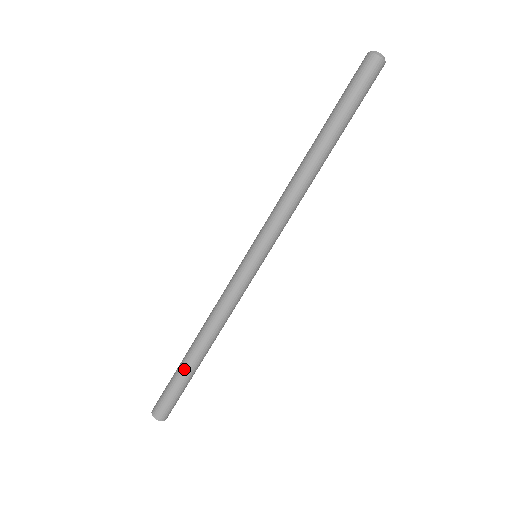
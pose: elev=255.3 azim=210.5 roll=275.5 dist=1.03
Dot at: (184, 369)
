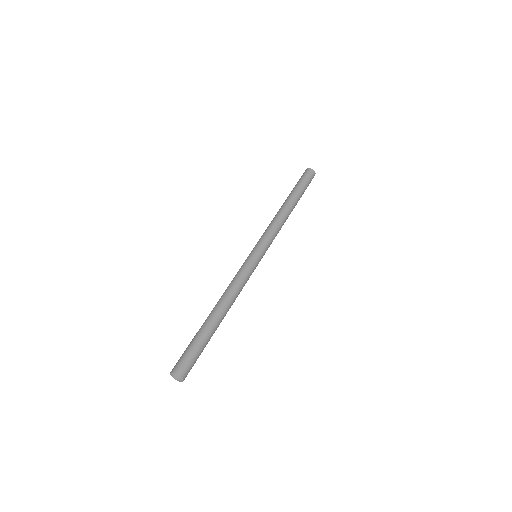
Dot at: (203, 327)
